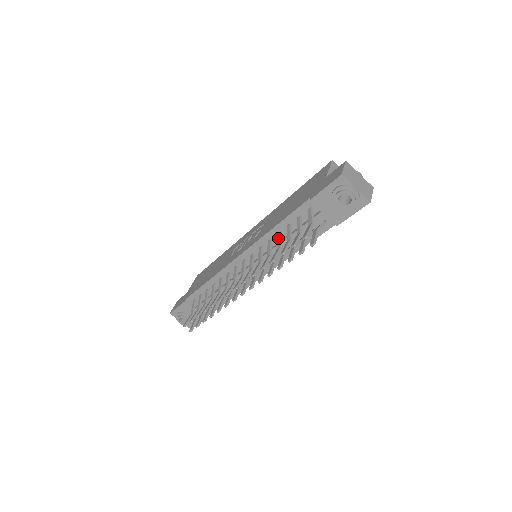
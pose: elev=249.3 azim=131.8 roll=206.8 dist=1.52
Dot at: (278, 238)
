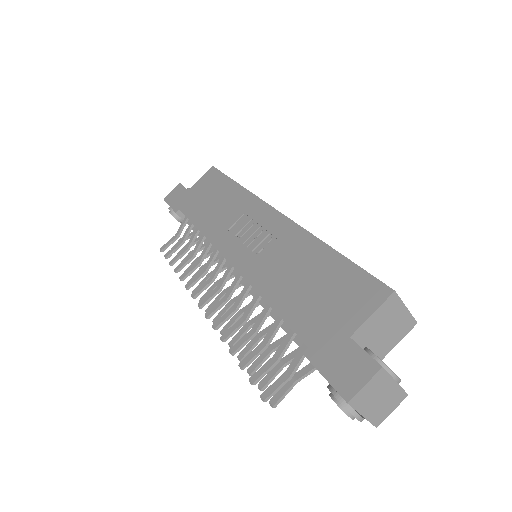
Dot at: (262, 314)
